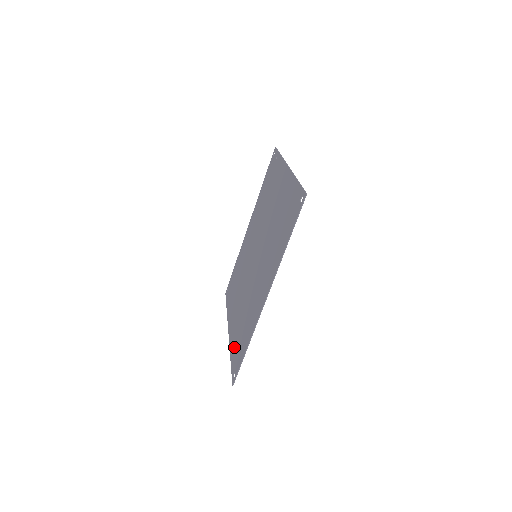
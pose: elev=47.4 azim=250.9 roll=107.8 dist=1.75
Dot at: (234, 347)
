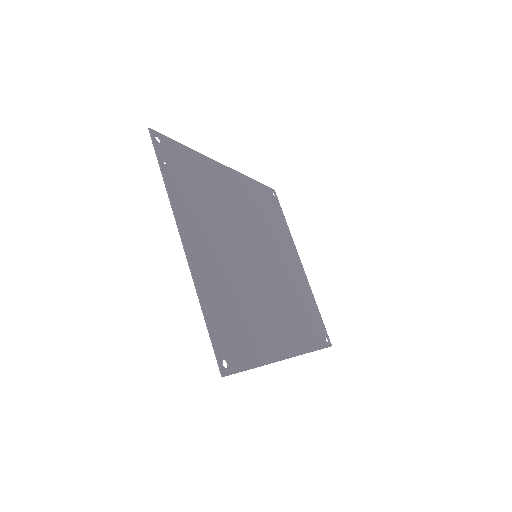
Dot at: (311, 307)
